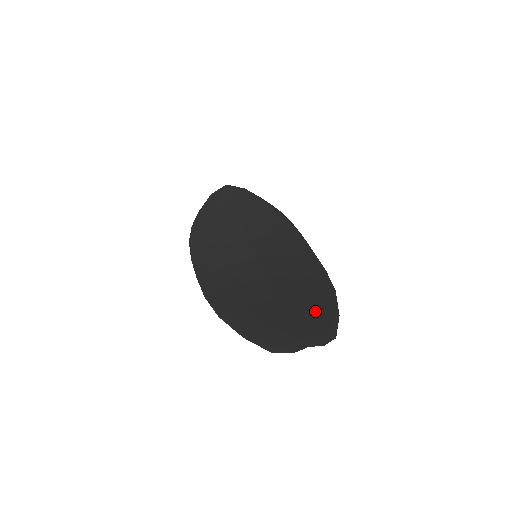
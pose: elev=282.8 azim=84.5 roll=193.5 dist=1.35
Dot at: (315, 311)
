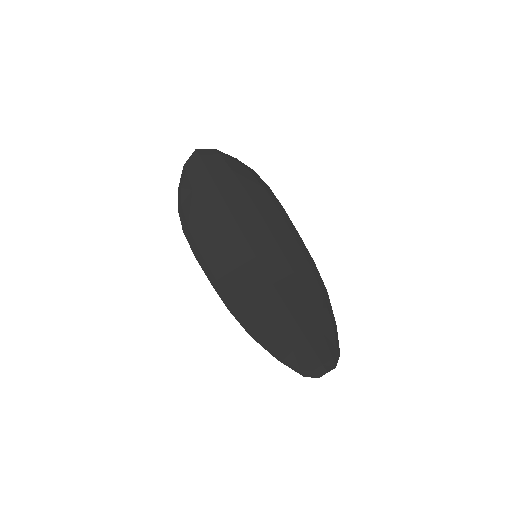
Dot at: (321, 328)
